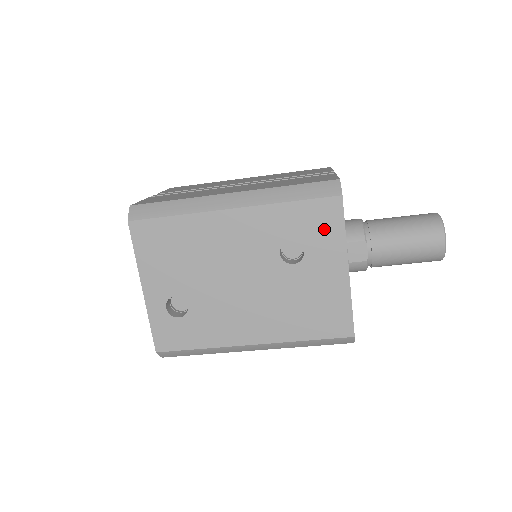
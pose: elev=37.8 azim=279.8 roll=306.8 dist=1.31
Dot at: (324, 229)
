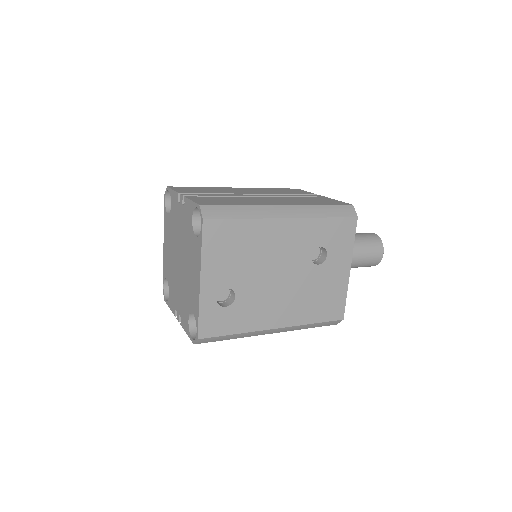
Dot at: (342, 240)
